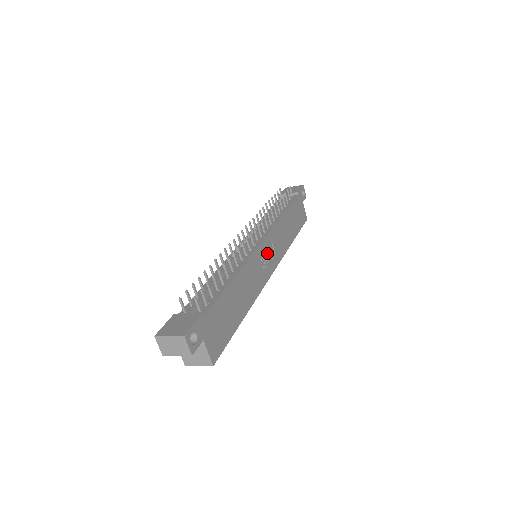
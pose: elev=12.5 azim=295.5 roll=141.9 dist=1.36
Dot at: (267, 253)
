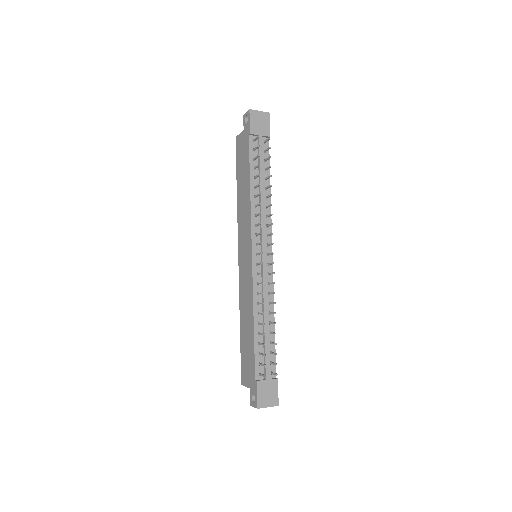
Dot at: occluded
